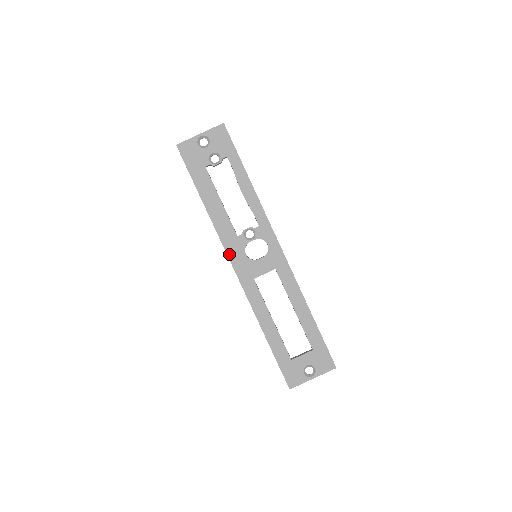
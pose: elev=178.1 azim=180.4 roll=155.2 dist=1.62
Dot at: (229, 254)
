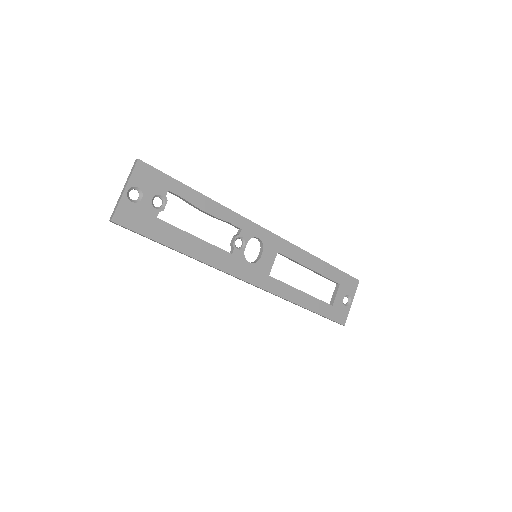
Dot at: (237, 275)
